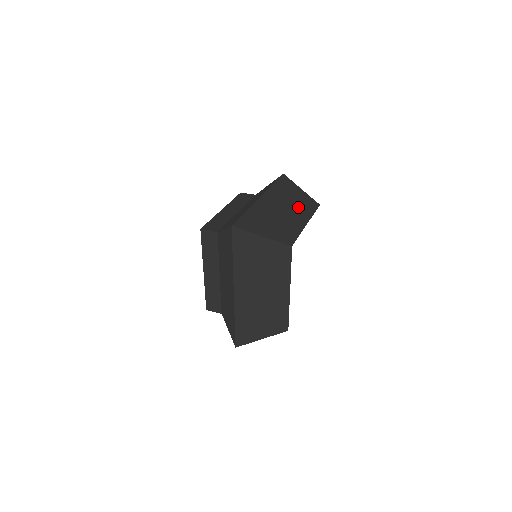
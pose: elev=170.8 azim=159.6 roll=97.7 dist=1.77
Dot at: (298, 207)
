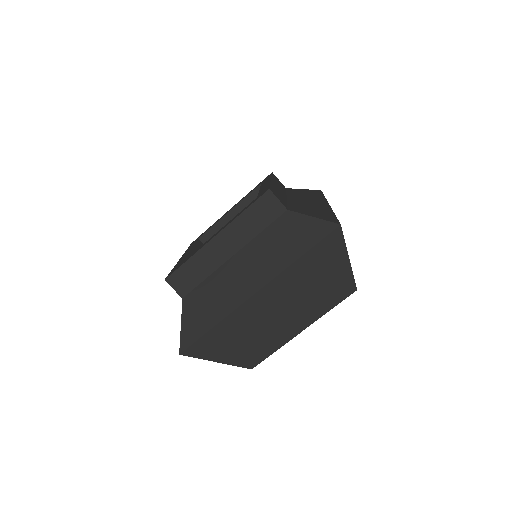
Dot at: occluded
